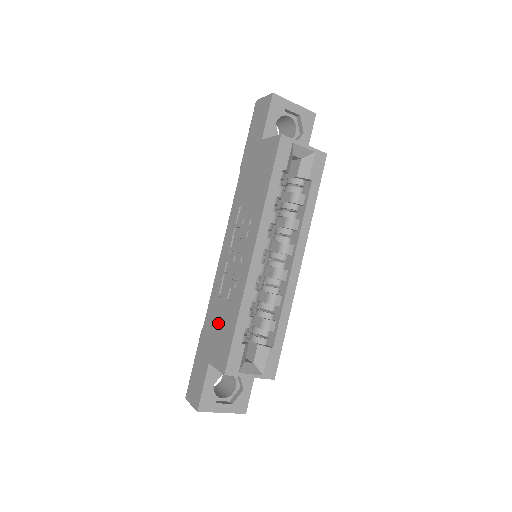
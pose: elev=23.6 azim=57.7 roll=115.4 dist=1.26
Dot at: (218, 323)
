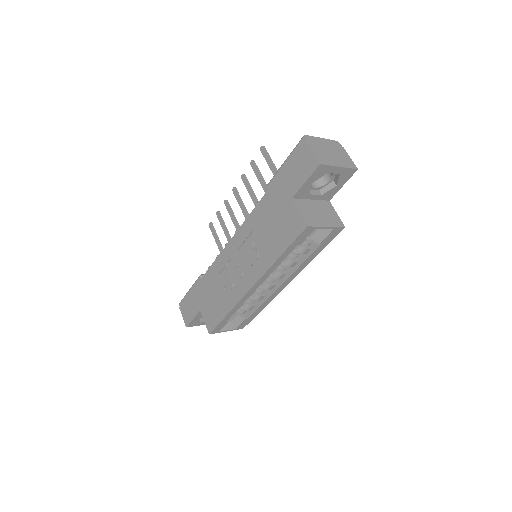
Dot at: (213, 295)
